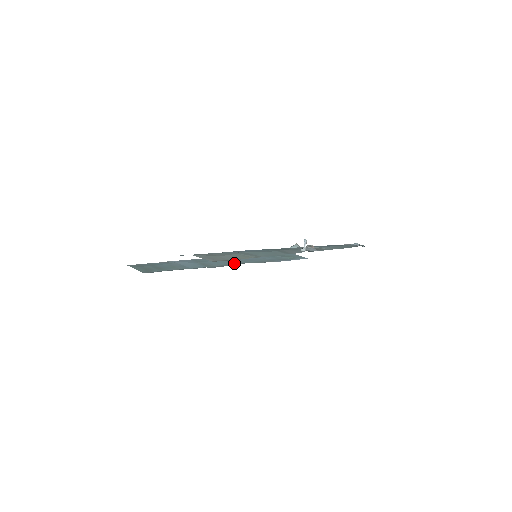
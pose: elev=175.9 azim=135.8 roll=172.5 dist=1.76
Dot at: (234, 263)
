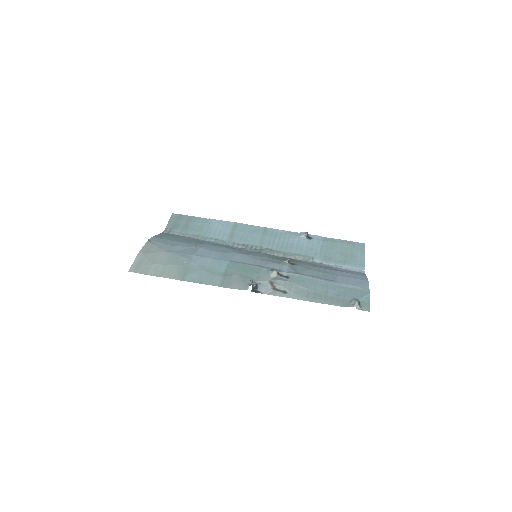
Dot at: (260, 245)
